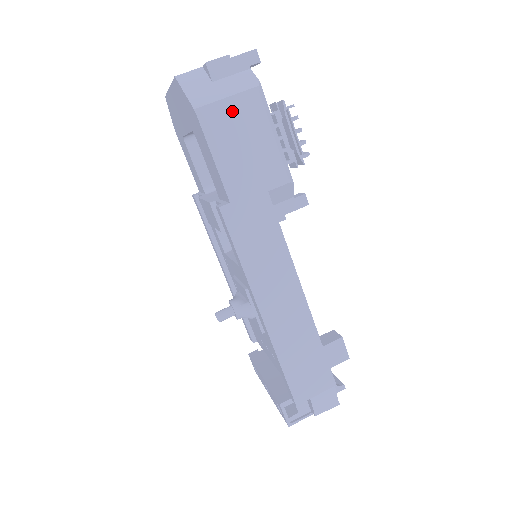
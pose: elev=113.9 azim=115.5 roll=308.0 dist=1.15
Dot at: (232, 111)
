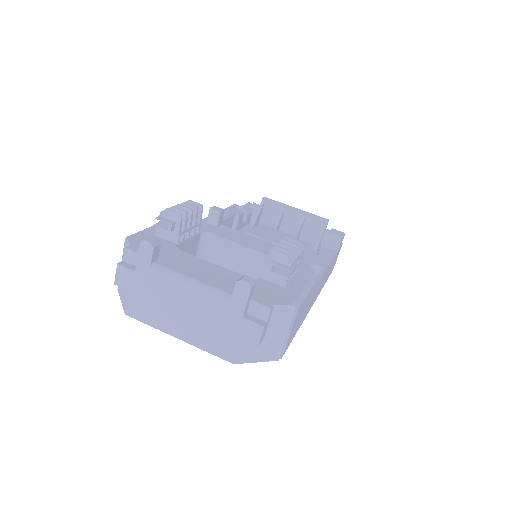
Dot at: (292, 330)
